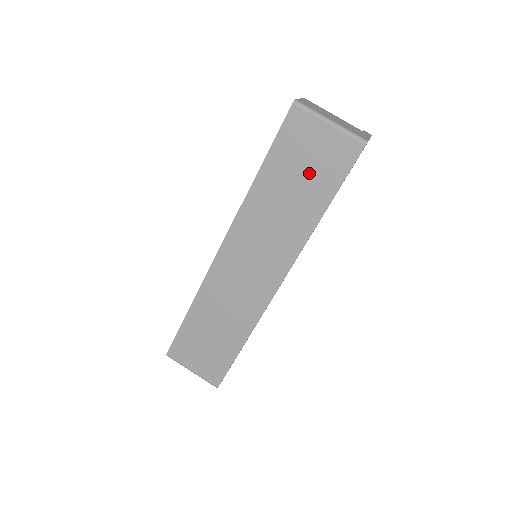
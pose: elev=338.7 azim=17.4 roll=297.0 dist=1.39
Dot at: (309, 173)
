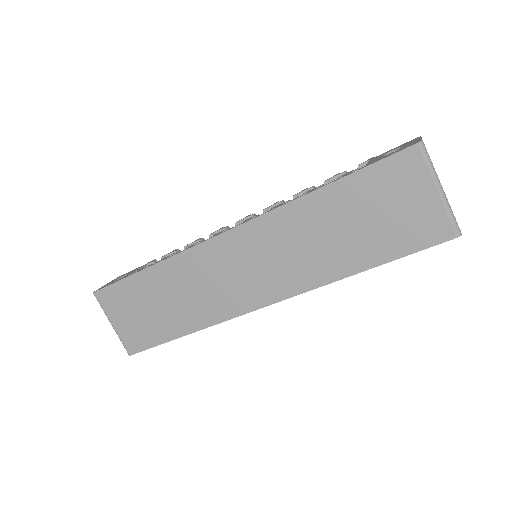
Dot at: (379, 223)
